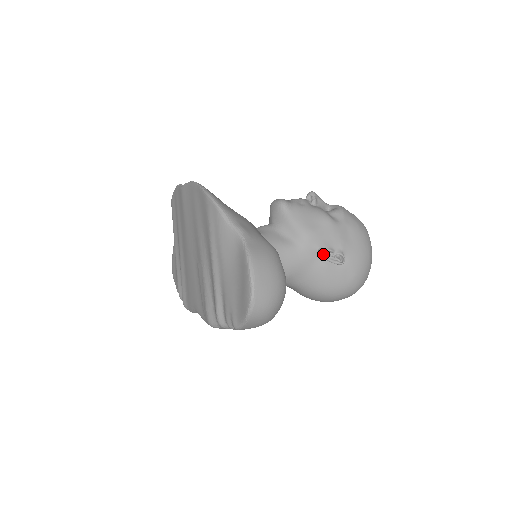
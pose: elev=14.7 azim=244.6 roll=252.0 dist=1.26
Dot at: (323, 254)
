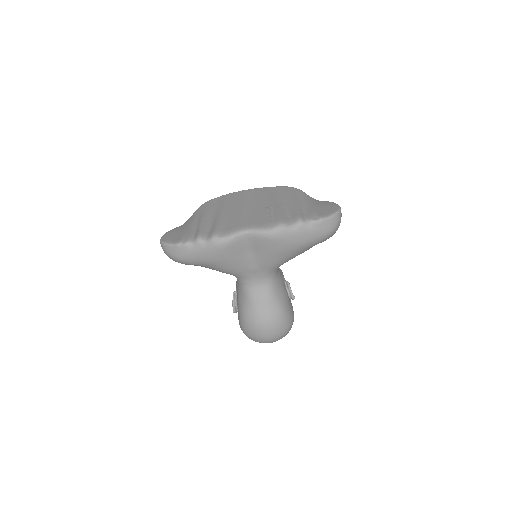
Dot at: (289, 284)
